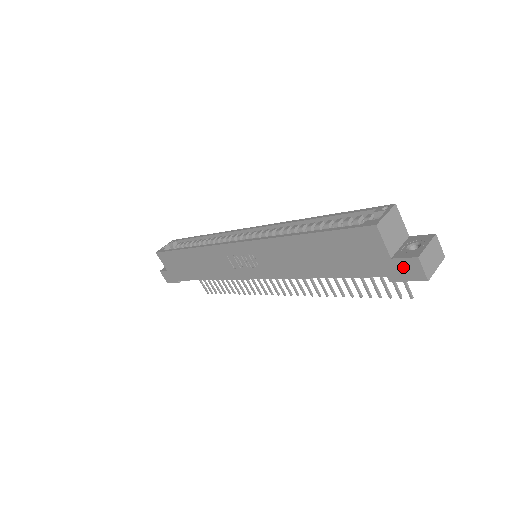
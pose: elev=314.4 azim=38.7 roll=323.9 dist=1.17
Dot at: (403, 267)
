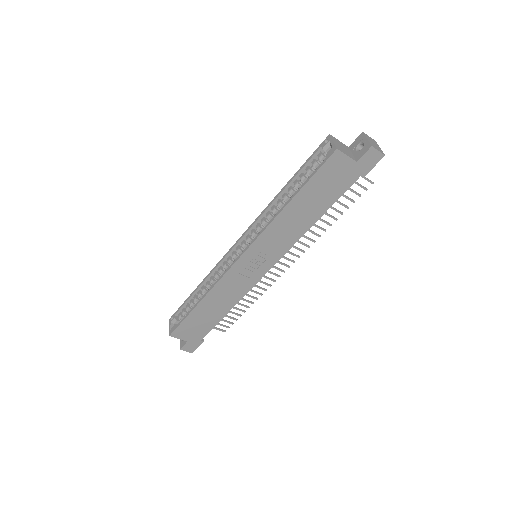
Dot at: (366, 161)
